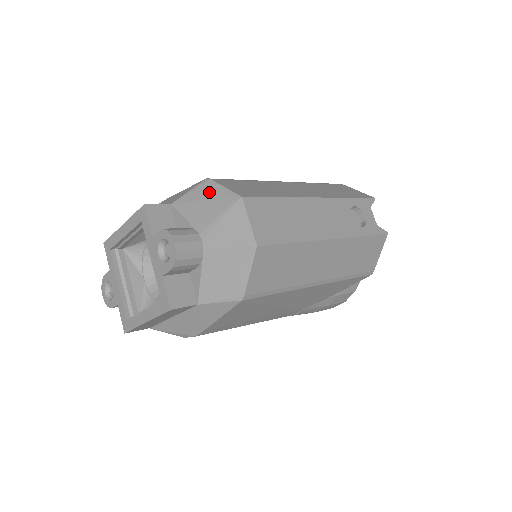
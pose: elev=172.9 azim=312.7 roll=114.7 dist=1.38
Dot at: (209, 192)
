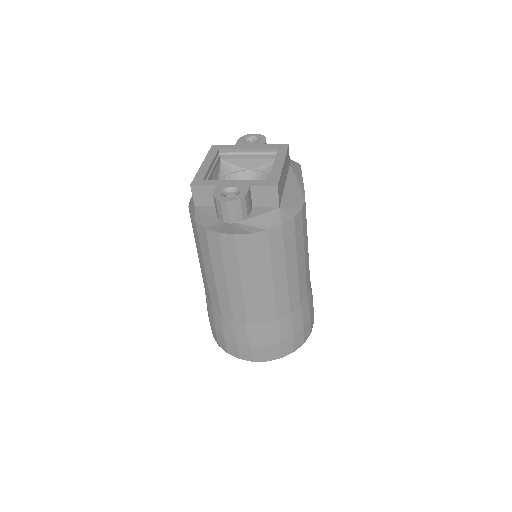
Dot at: occluded
